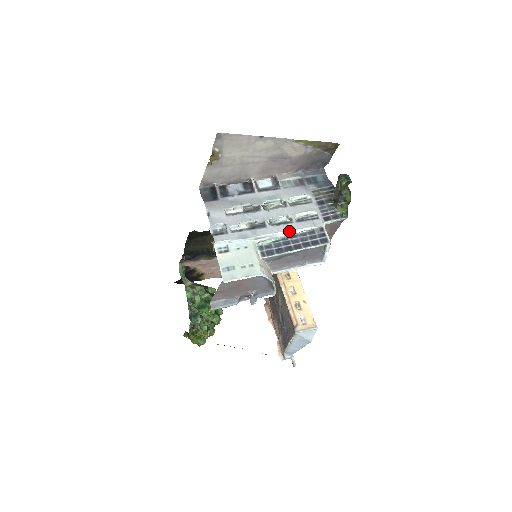
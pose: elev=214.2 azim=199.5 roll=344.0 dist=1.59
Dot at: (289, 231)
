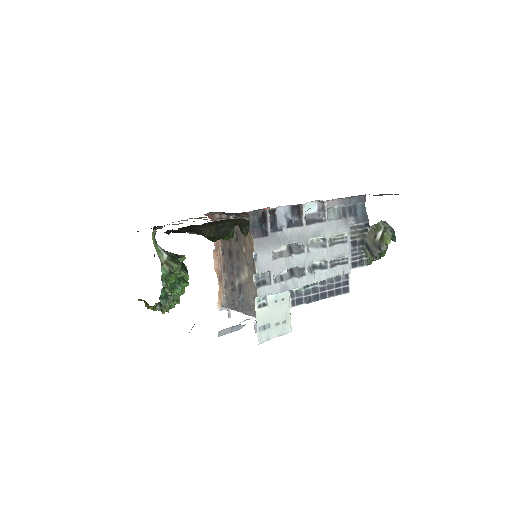
Dot at: occluded
